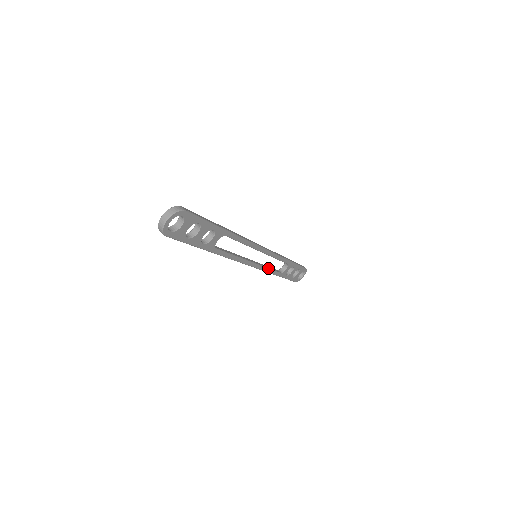
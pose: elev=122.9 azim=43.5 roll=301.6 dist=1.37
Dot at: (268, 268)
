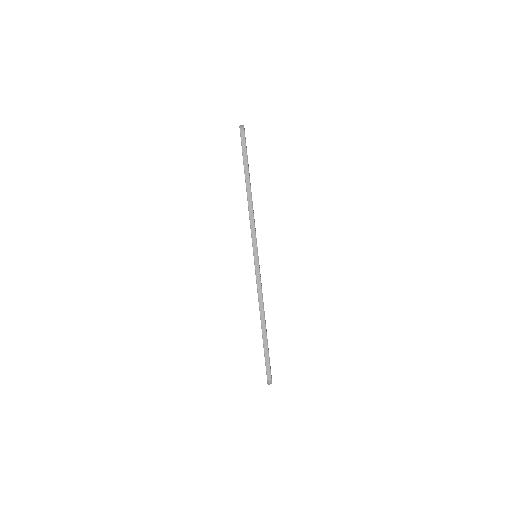
Dot at: occluded
